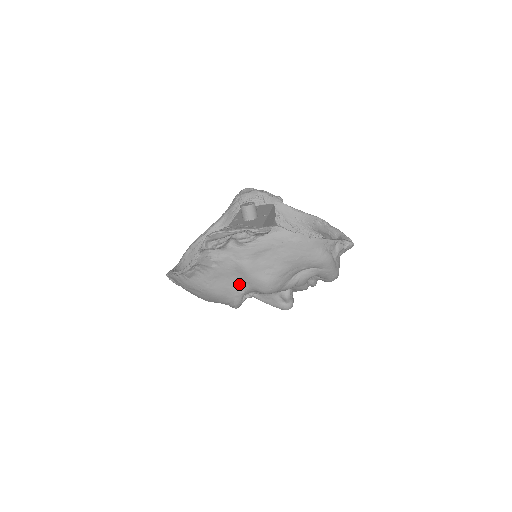
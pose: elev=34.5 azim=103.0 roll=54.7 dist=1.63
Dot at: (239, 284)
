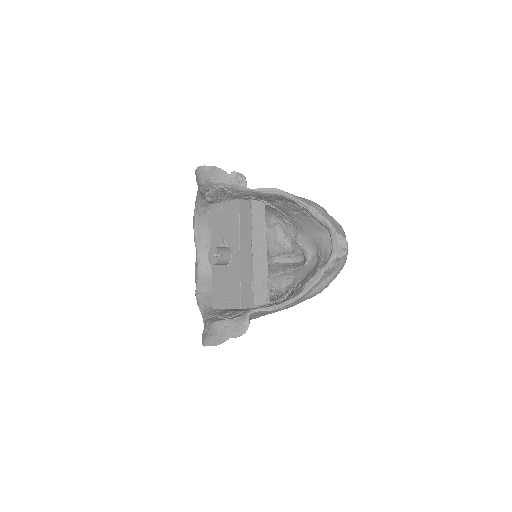
Dot at: occluded
